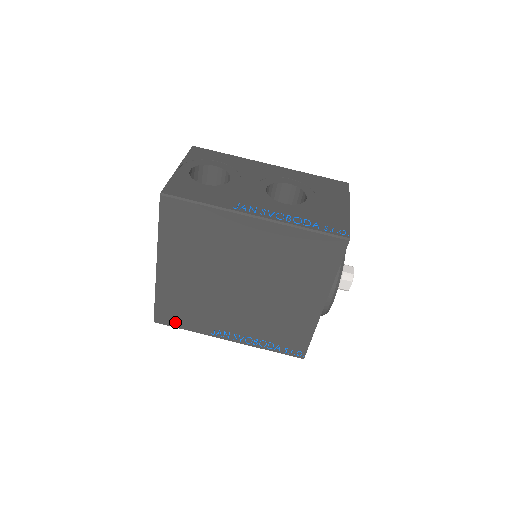
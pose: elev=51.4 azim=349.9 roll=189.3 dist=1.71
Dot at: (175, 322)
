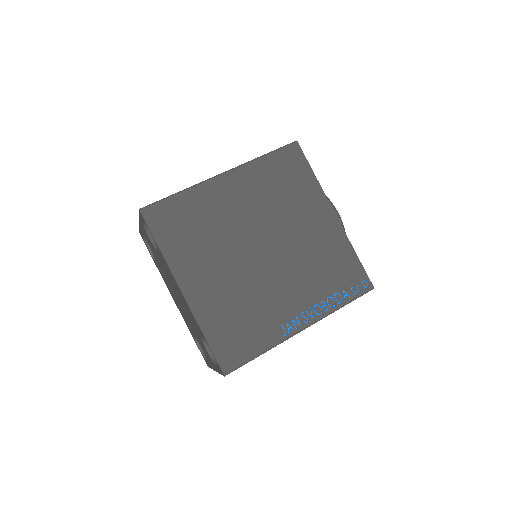
Dot at: (243, 353)
